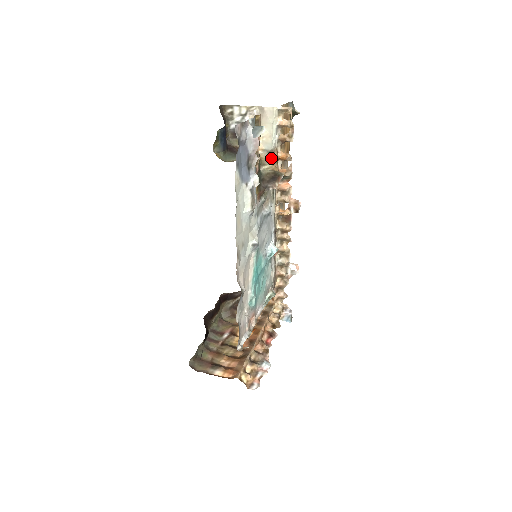
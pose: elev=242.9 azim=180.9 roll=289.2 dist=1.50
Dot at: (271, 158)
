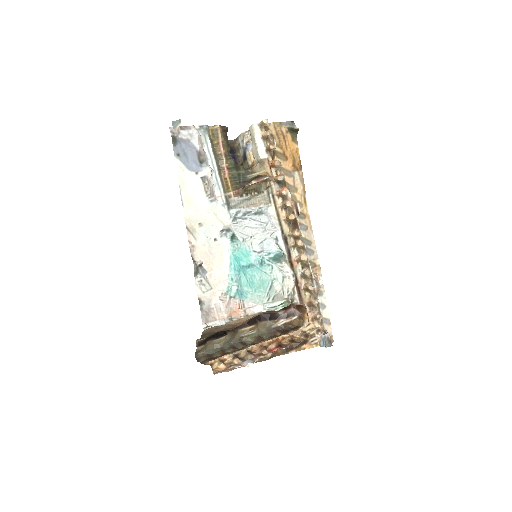
Dot at: (262, 167)
